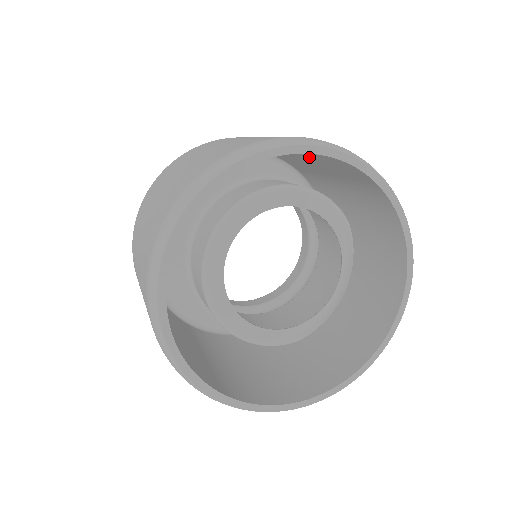
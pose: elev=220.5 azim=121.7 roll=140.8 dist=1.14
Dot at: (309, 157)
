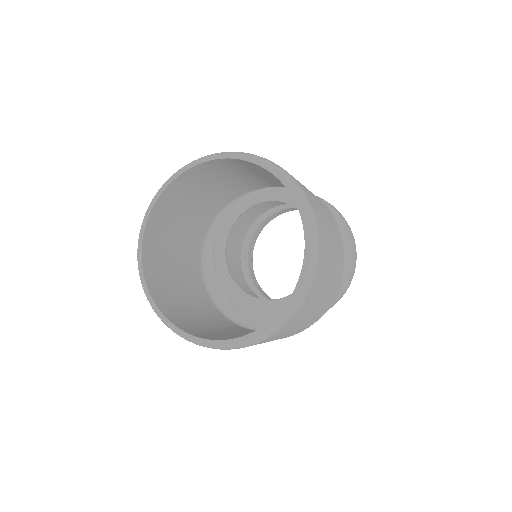
Dot at: (213, 178)
